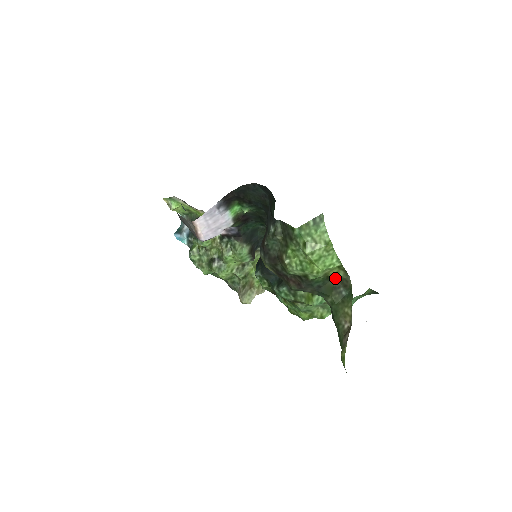
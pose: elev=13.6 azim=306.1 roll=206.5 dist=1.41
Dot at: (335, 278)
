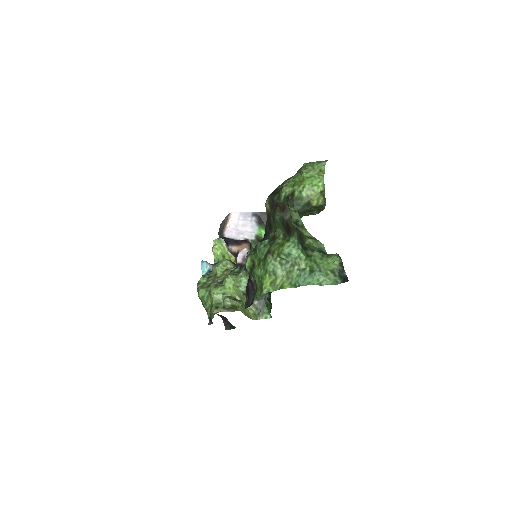
Dot at: (314, 206)
